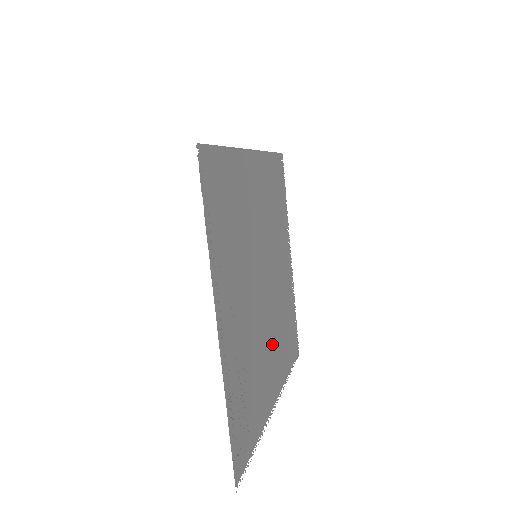
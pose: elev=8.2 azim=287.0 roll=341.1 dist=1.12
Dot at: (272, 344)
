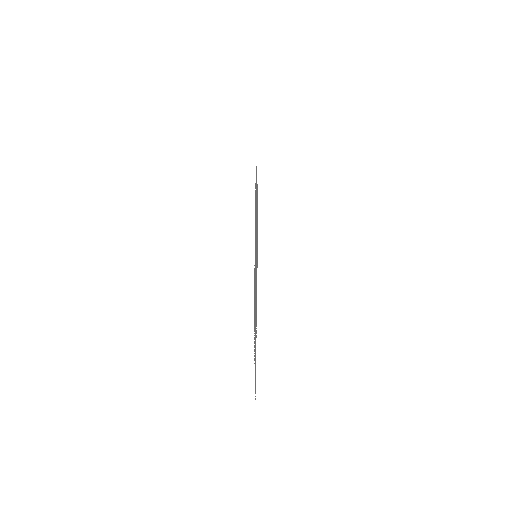
Dot at: occluded
